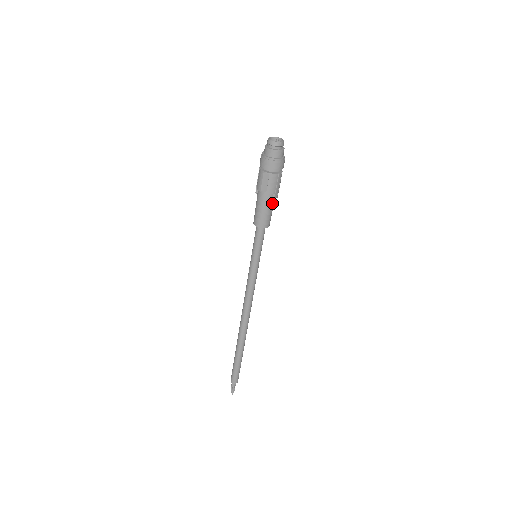
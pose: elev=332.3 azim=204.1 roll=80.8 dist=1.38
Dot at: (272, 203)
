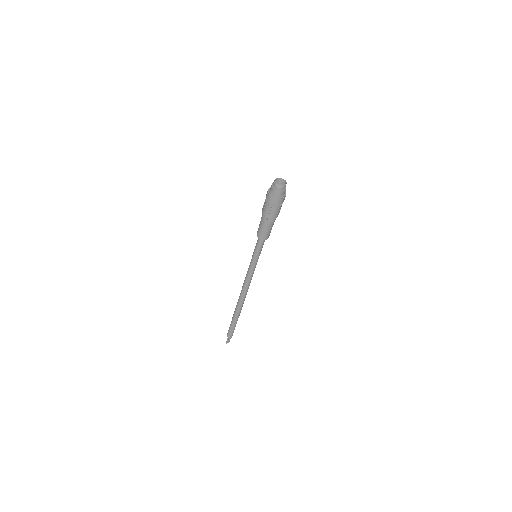
Dot at: (267, 224)
